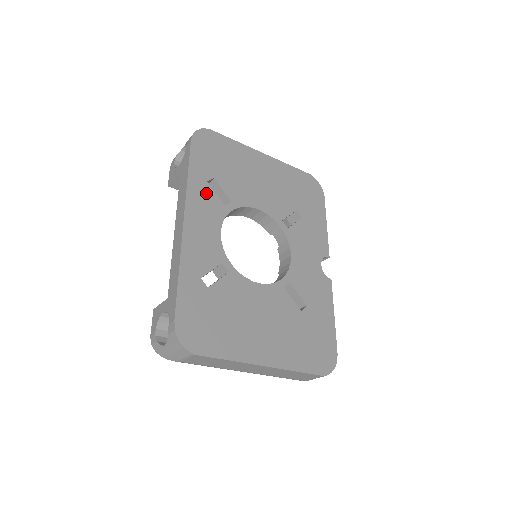
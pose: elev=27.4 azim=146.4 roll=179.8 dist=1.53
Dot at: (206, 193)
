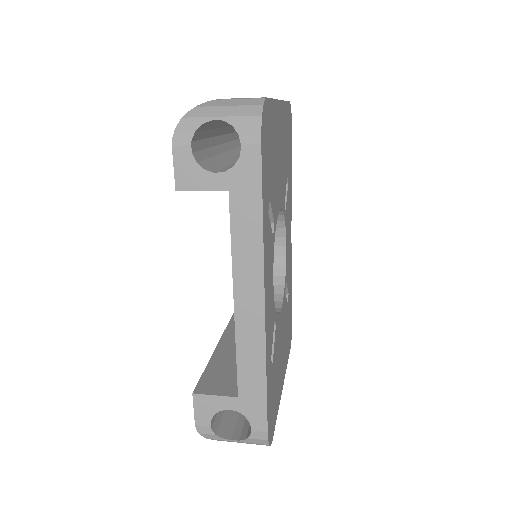
Dot at: (268, 235)
